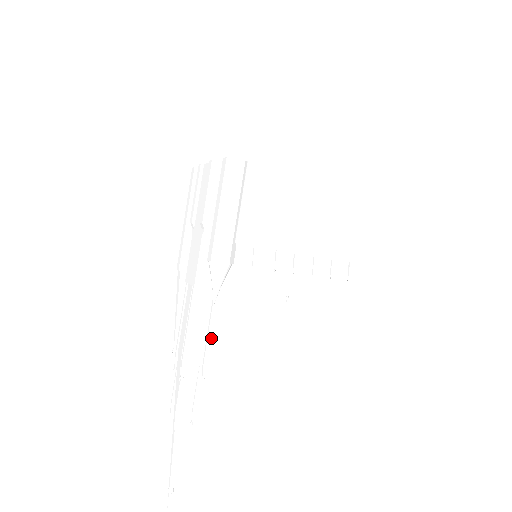
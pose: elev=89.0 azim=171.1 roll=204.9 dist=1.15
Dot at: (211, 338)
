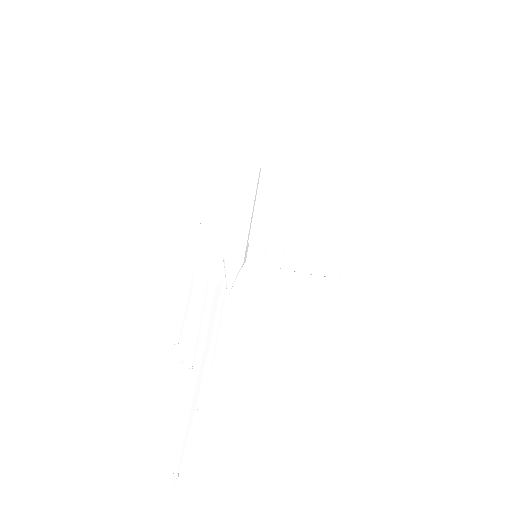
Dot at: (218, 331)
